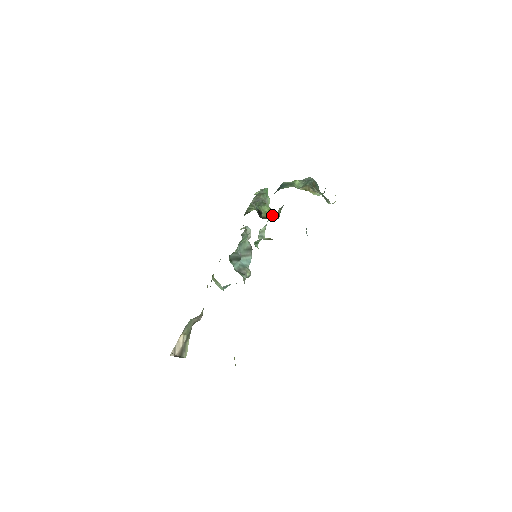
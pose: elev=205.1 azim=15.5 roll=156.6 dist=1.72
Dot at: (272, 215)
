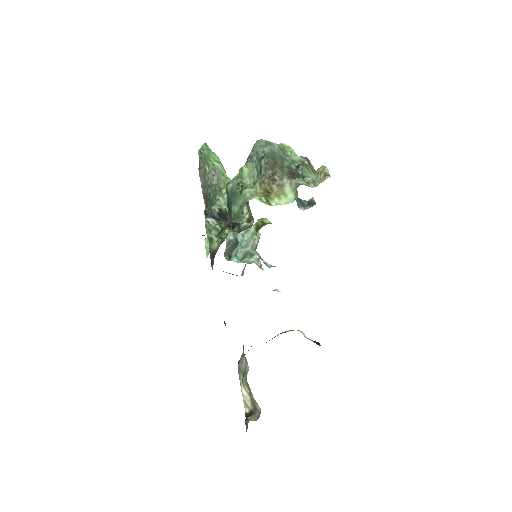
Dot at: occluded
